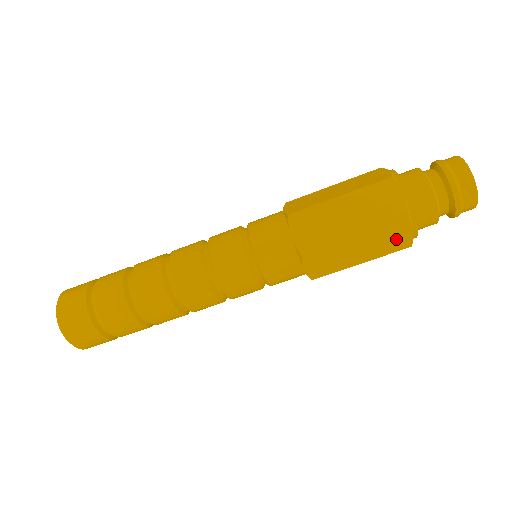
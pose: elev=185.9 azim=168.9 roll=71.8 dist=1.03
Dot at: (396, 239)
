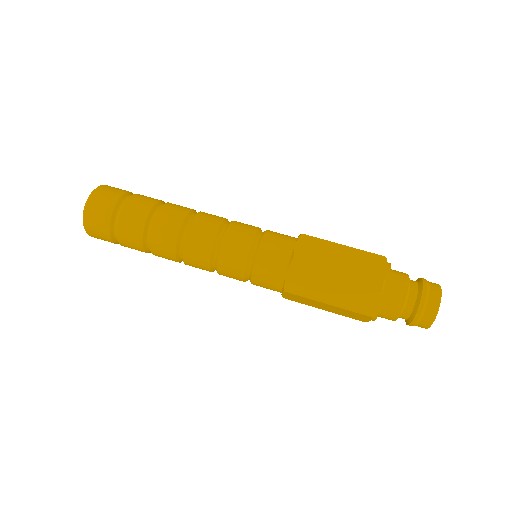
Dot at: (365, 297)
